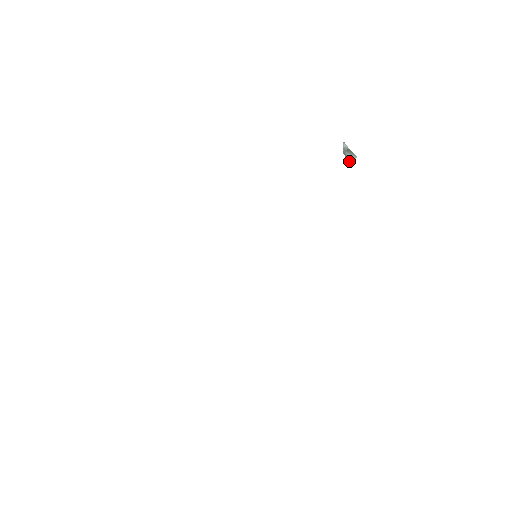
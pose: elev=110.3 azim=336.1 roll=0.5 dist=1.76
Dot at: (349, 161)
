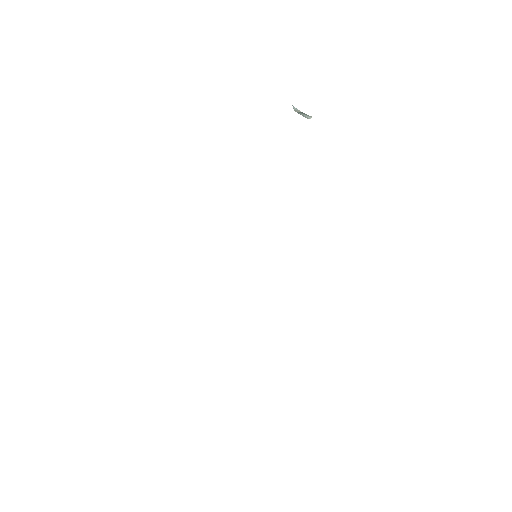
Dot at: occluded
